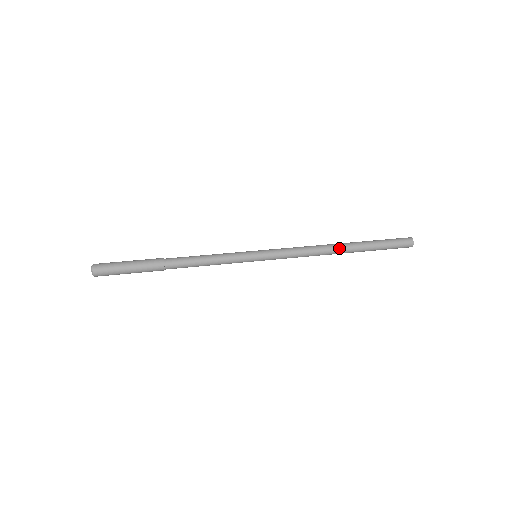
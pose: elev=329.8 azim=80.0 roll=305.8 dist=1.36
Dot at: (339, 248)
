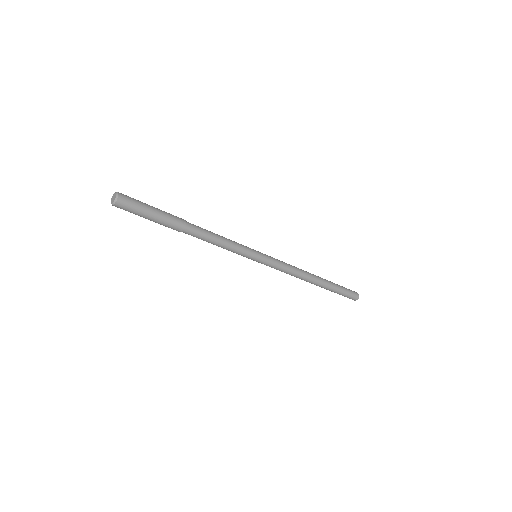
Dot at: (312, 274)
